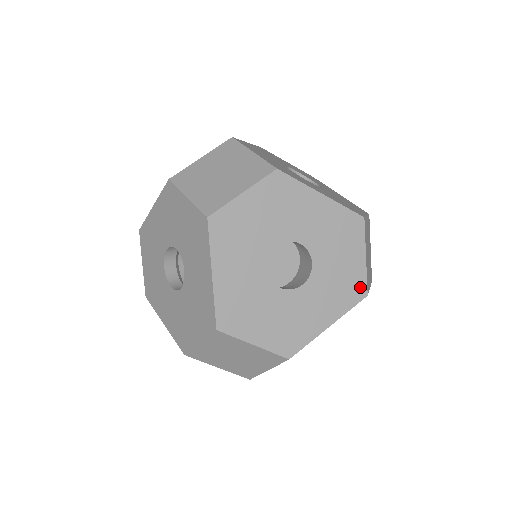
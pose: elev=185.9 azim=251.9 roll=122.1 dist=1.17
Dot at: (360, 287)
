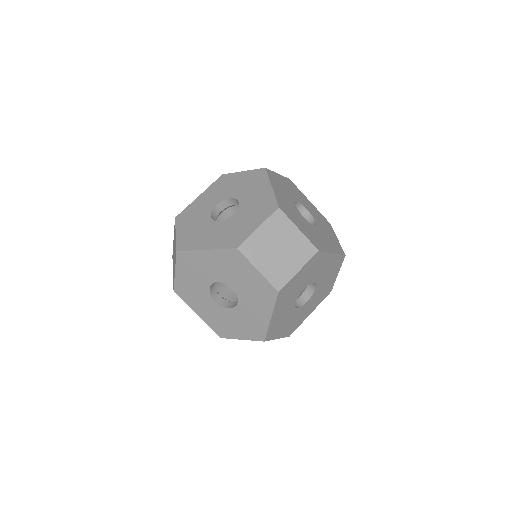
Dot at: (340, 249)
